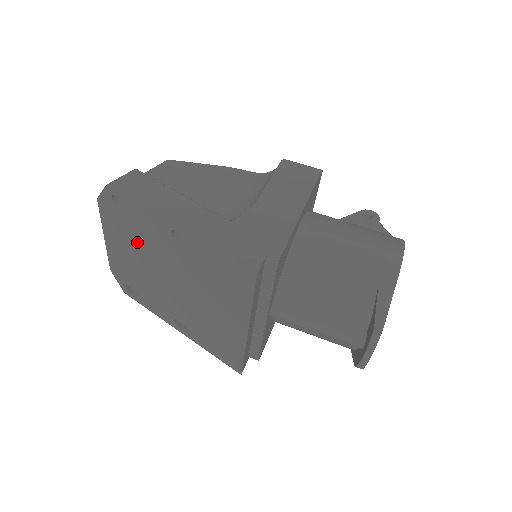
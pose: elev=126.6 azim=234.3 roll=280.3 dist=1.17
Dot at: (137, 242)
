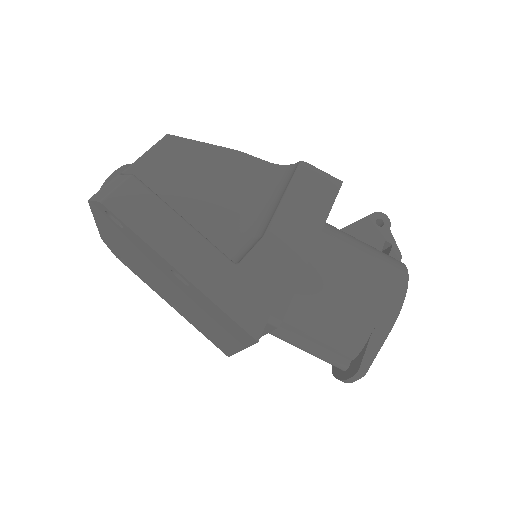
Dot at: (133, 249)
